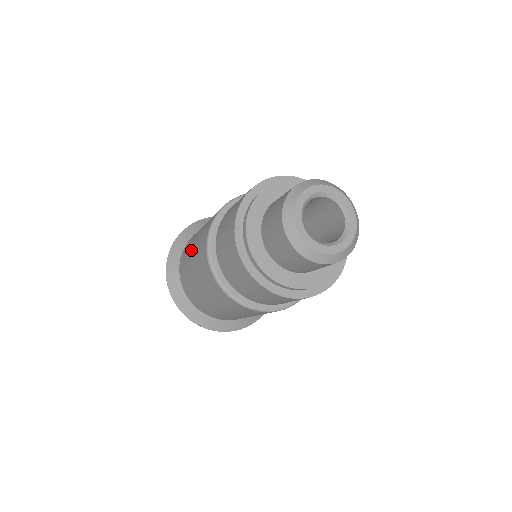
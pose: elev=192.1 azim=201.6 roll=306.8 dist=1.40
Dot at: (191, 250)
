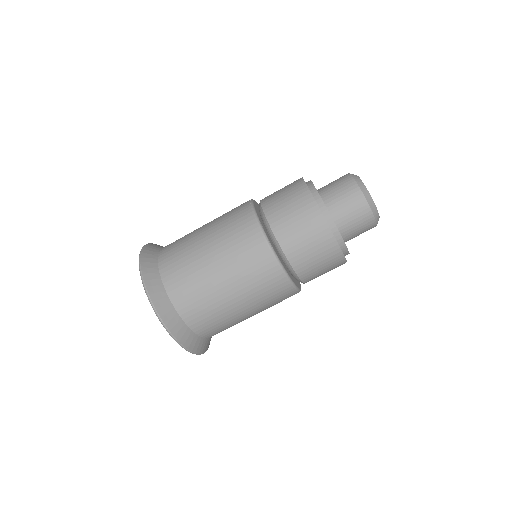
Dot at: occluded
